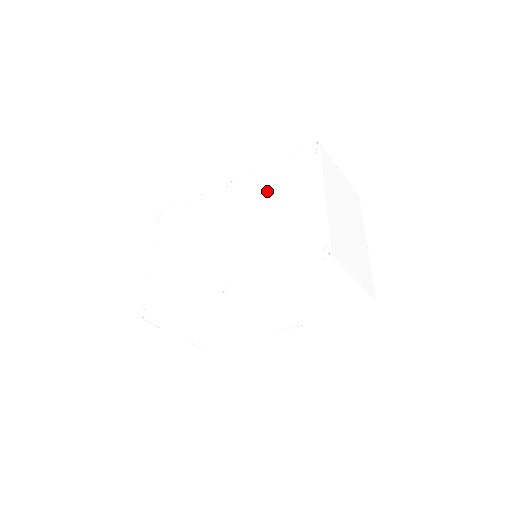
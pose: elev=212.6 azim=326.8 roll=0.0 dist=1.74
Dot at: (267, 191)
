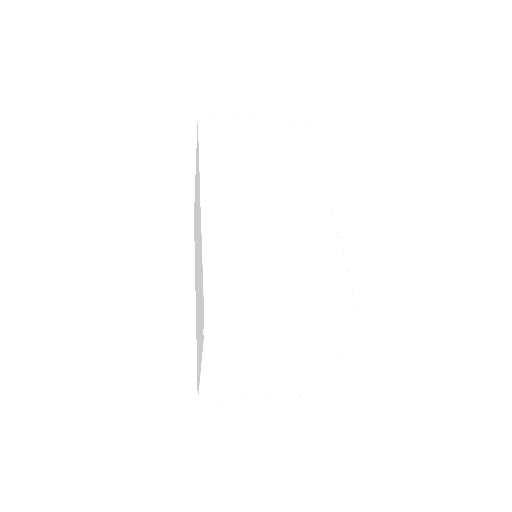
Dot at: (200, 282)
